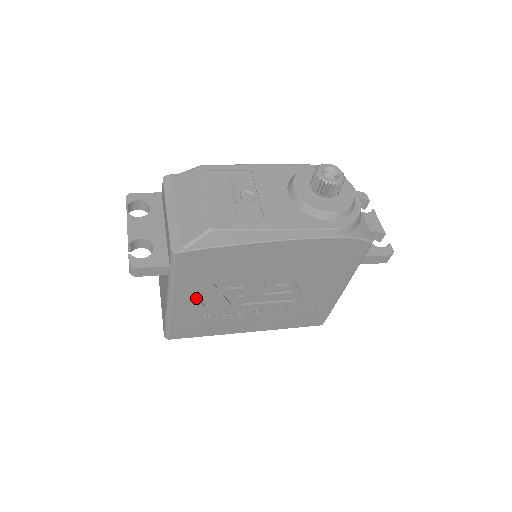
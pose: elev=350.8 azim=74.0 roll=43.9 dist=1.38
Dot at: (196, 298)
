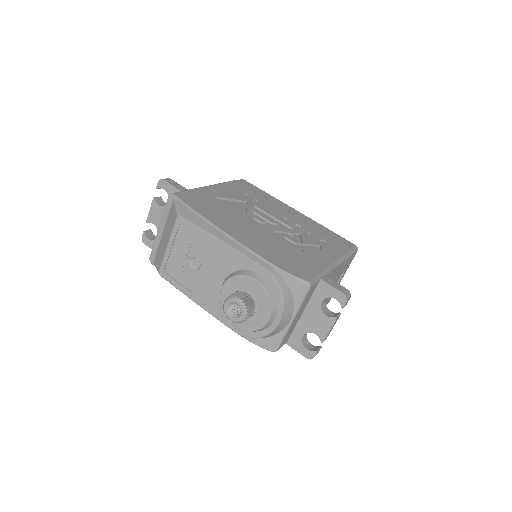
Dot at: occluded
